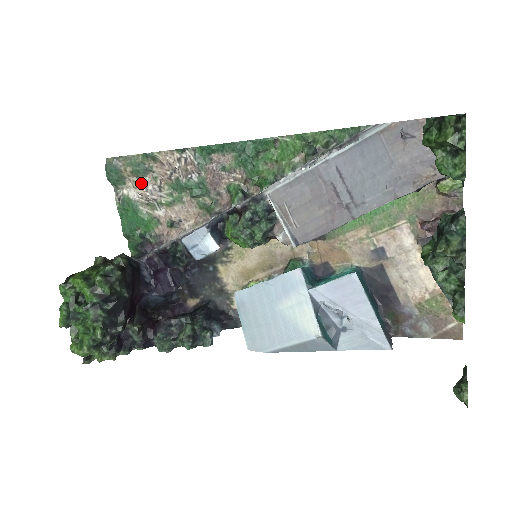
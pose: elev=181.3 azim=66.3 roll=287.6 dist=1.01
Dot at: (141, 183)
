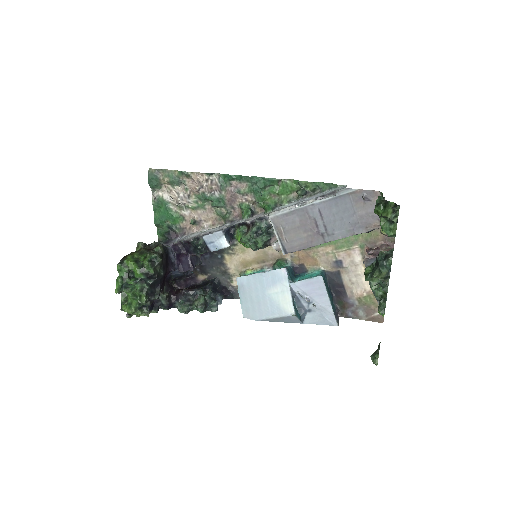
Dot at: (174, 190)
